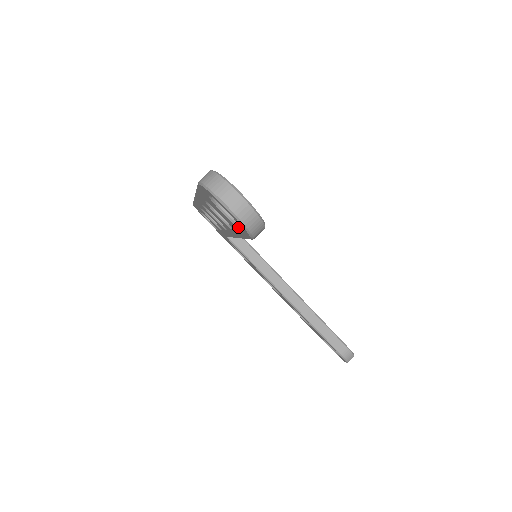
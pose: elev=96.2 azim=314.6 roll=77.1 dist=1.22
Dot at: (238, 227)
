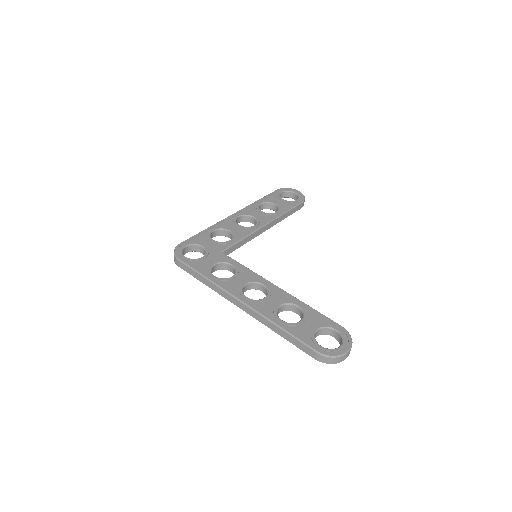
Dot at: occluded
